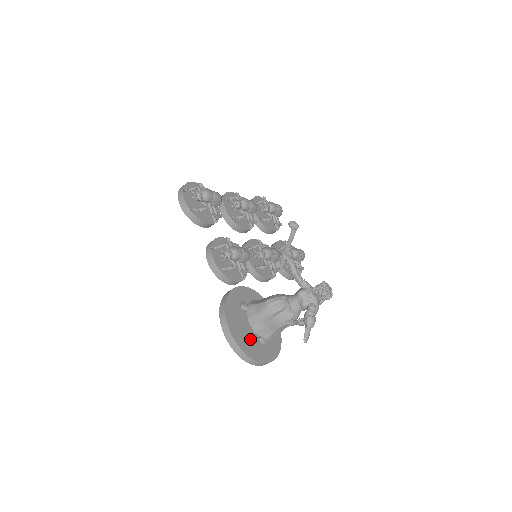
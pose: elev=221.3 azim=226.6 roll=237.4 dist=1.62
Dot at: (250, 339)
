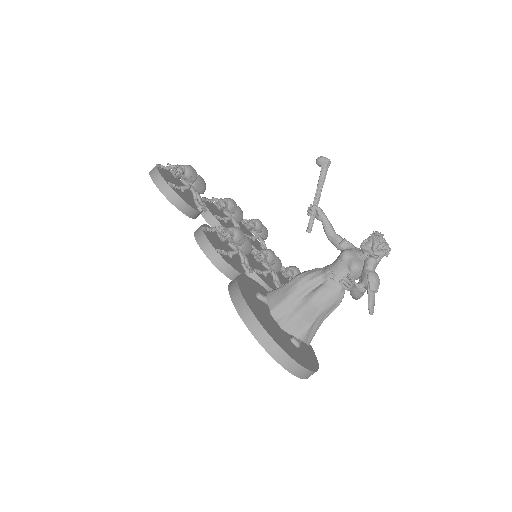
Dot at: (280, 335)
